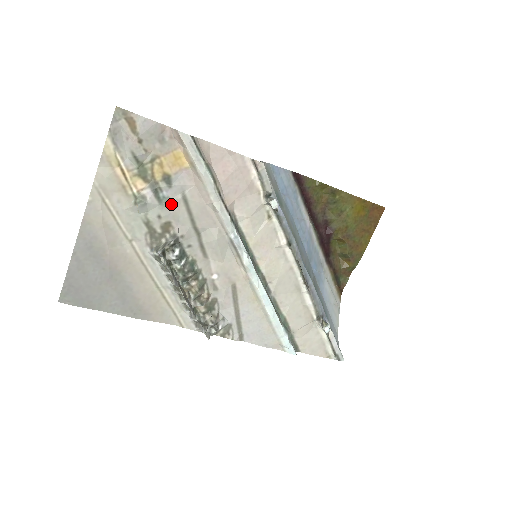
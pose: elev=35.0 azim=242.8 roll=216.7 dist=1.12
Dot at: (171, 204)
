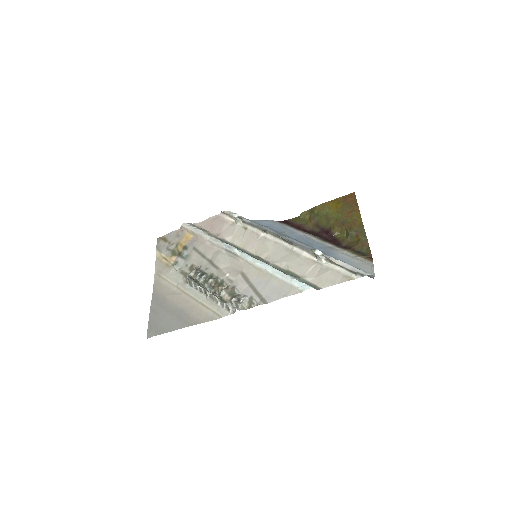
Dot at: (190, 256)
